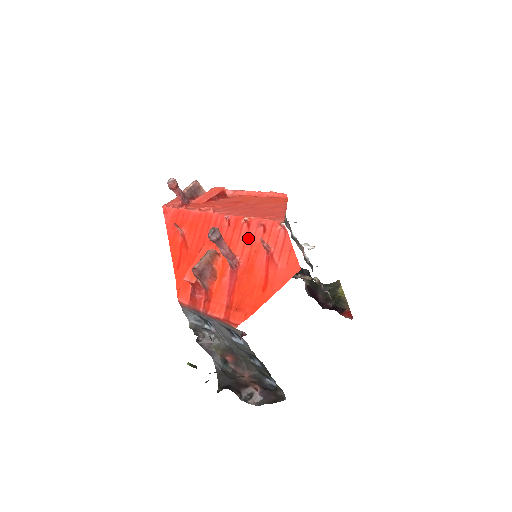
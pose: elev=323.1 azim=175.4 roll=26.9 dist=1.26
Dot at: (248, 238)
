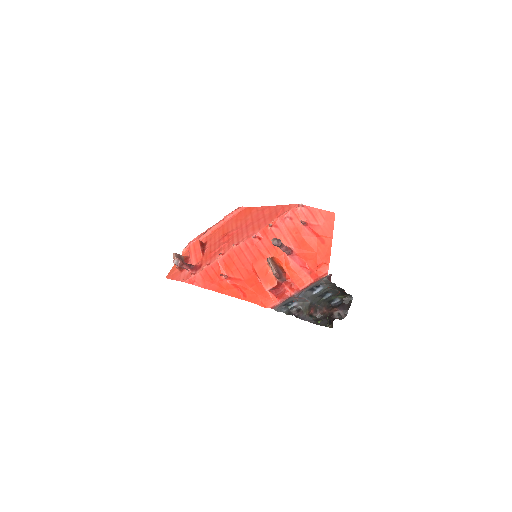
Dot at: (283, 232)
